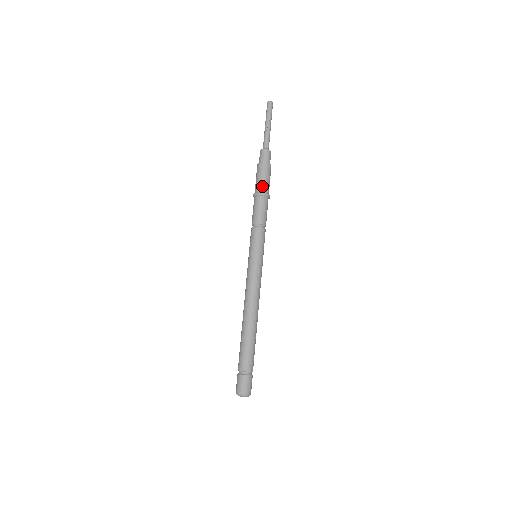
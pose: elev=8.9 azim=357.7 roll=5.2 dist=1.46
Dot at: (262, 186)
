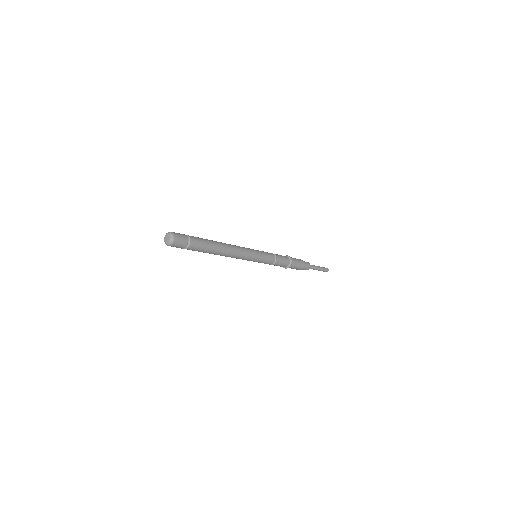
Dot at: (294, 259)
